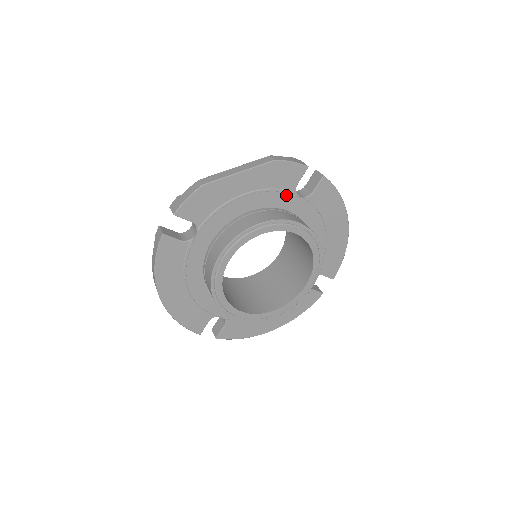
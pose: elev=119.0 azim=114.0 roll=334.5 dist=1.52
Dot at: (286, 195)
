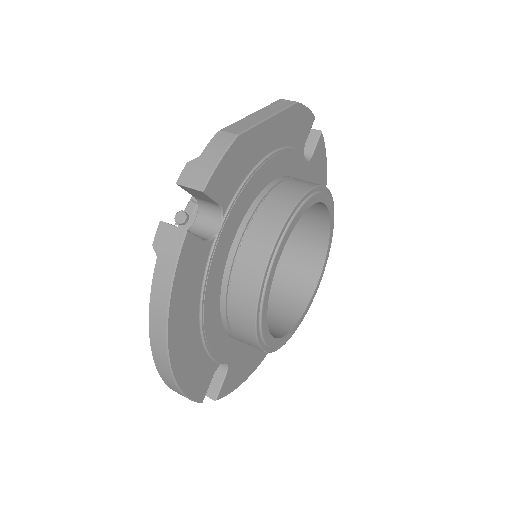
Dot at: (298, 157)
